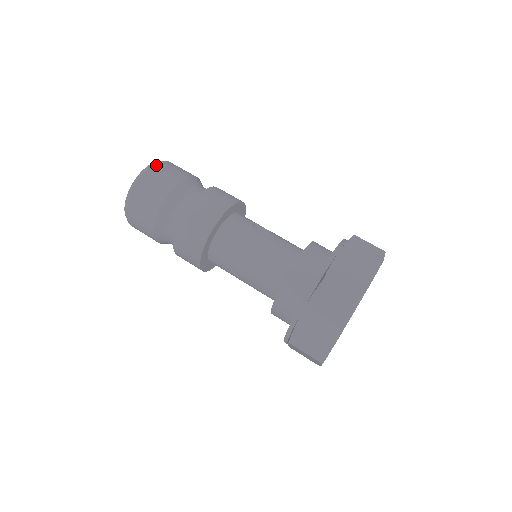
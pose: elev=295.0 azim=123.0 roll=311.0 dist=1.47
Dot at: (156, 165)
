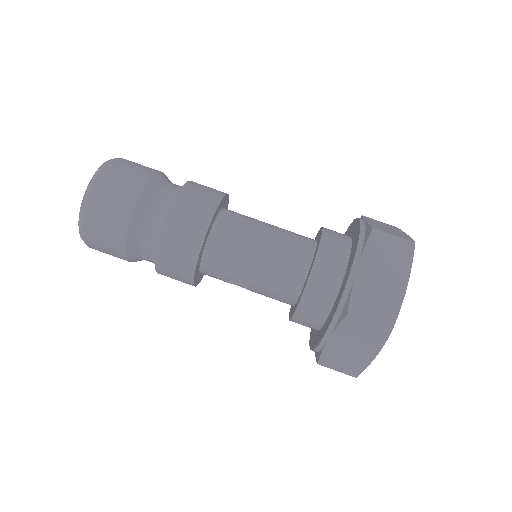
Dot at: occluded
